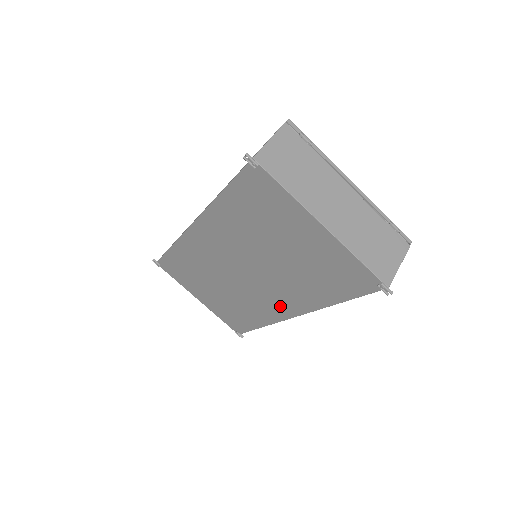
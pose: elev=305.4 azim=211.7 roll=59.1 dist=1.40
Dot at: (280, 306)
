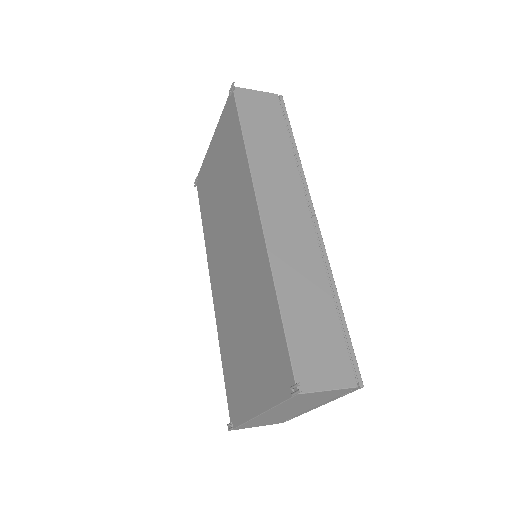
Dot at: (251, 226)
